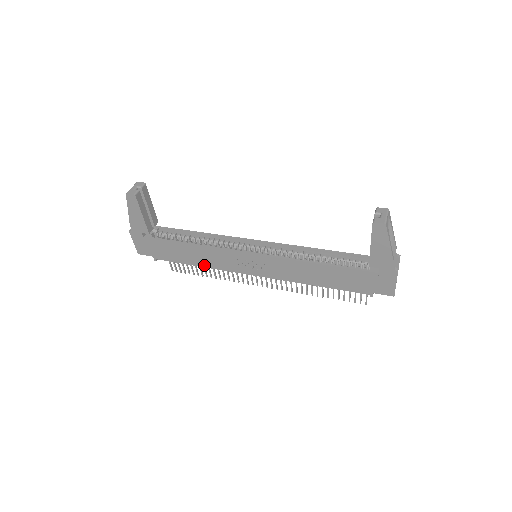
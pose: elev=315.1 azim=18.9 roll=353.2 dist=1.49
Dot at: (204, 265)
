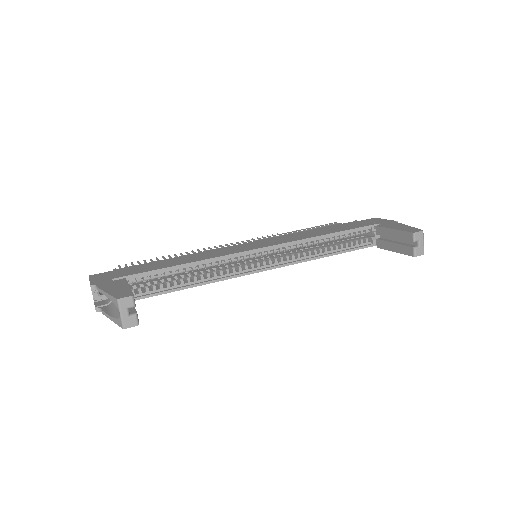
Dot at: occluded
